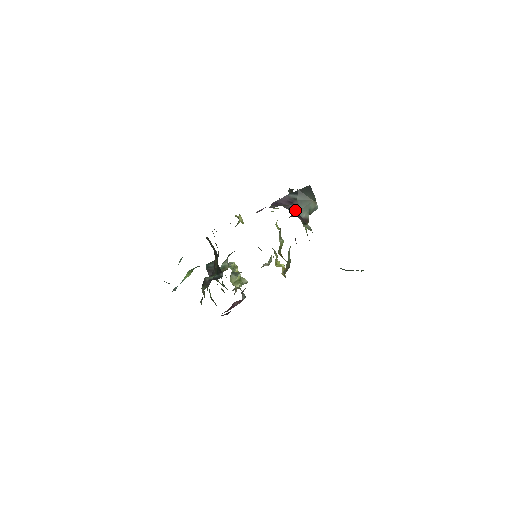
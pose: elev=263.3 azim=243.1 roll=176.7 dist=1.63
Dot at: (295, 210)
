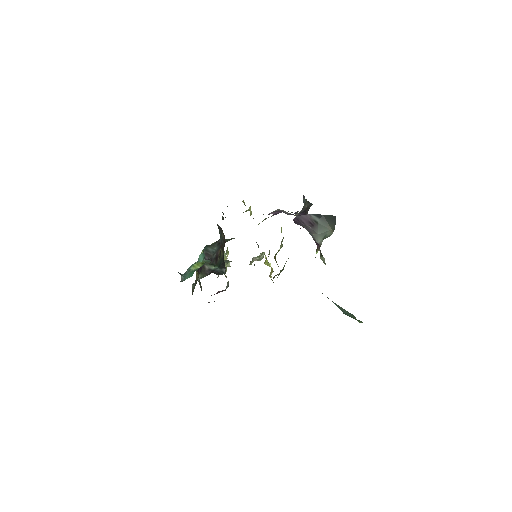
Dot at: (314, 234)
